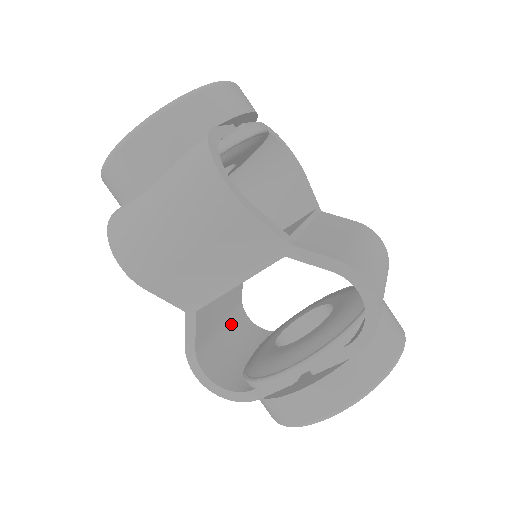
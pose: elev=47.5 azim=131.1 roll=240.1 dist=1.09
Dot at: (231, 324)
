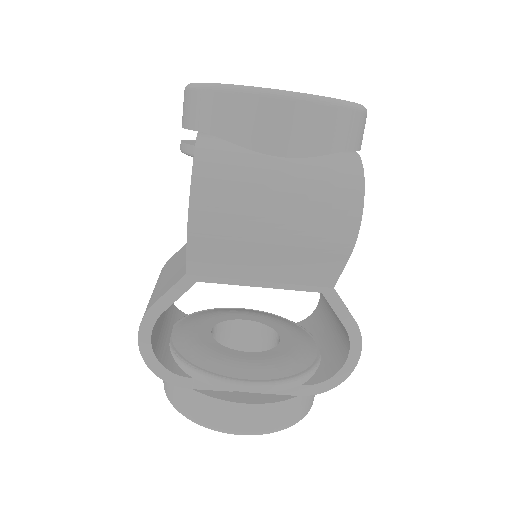
Dot at: occluded
